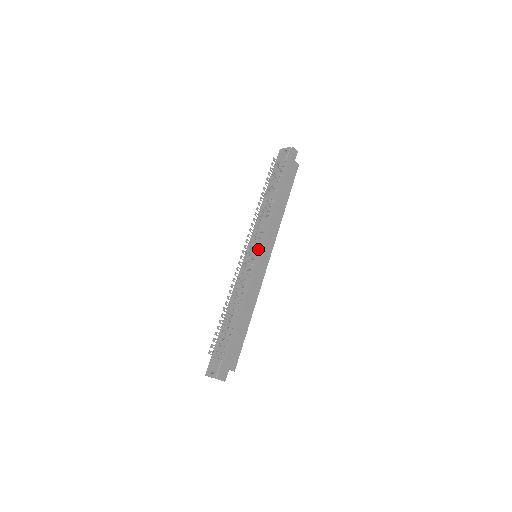
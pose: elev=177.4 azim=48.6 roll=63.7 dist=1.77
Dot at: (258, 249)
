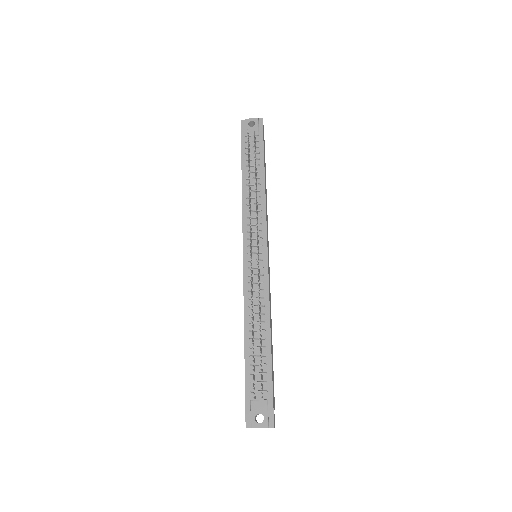
Dot at: (263, 247)
